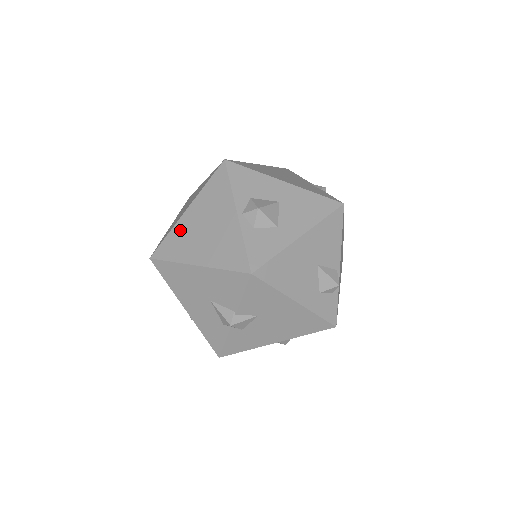
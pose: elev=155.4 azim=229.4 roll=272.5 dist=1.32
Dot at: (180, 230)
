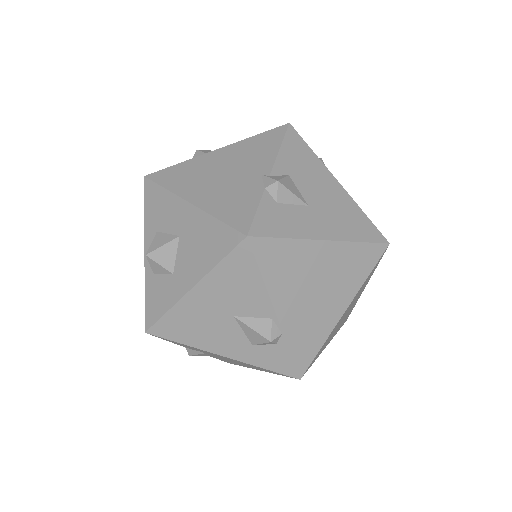
Dot at: occluded
